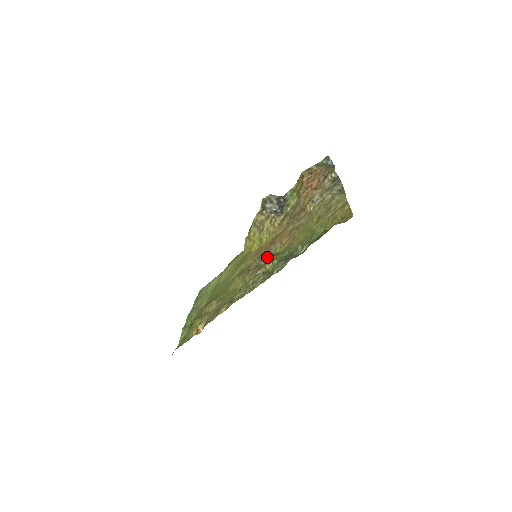
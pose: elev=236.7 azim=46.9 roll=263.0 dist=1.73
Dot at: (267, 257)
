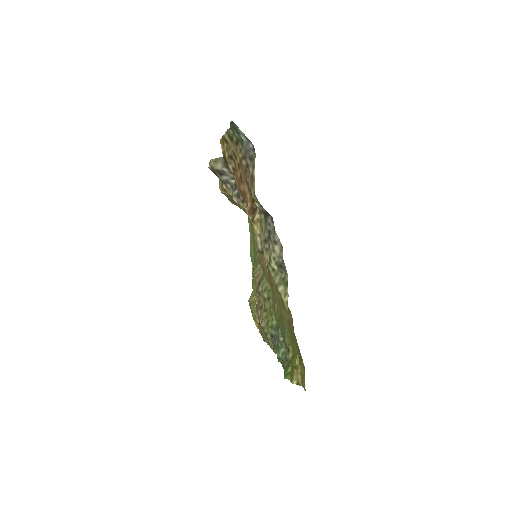
Dot at: (262, 295)
